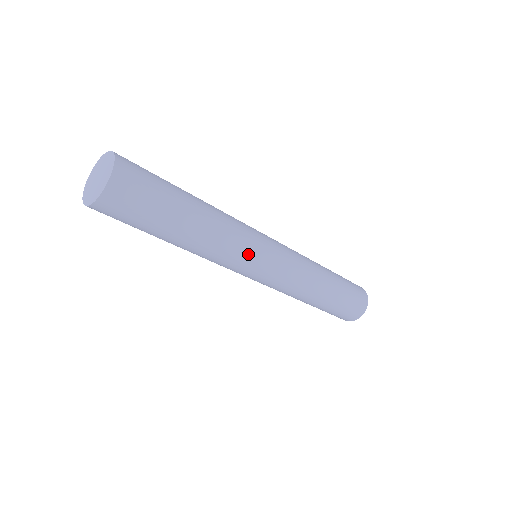
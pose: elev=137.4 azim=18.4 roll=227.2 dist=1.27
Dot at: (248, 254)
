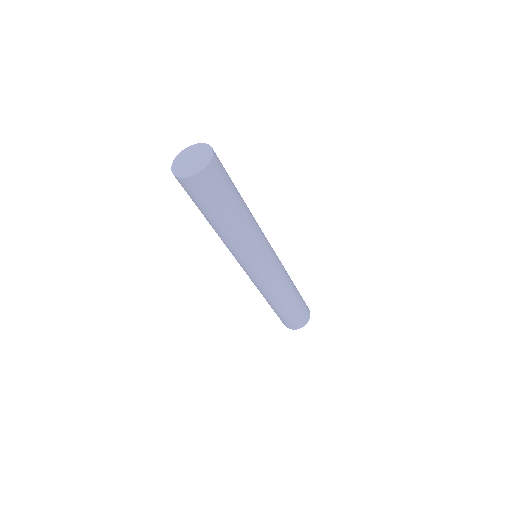
Dot at: (262, 248)
